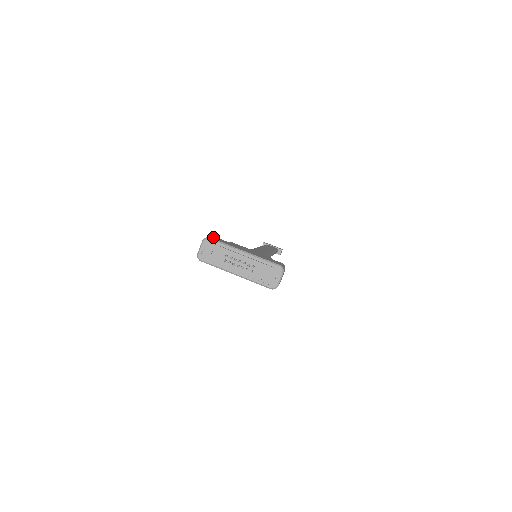
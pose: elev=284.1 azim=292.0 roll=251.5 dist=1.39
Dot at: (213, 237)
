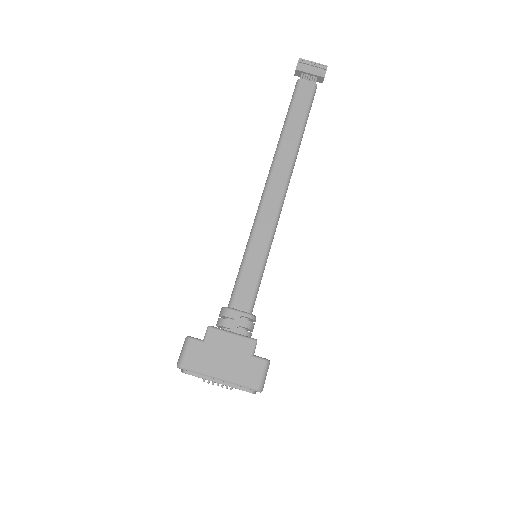
Dot at: (187, 352)
